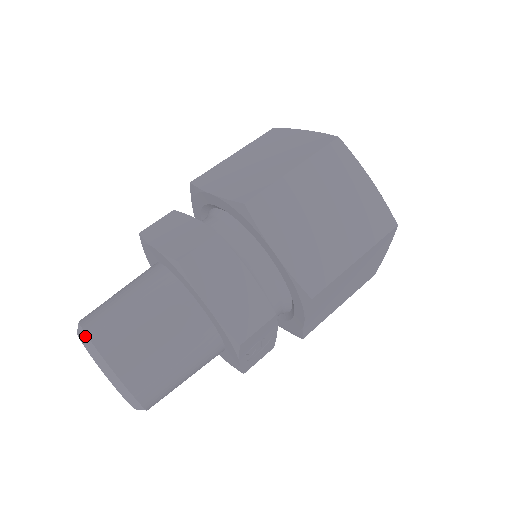
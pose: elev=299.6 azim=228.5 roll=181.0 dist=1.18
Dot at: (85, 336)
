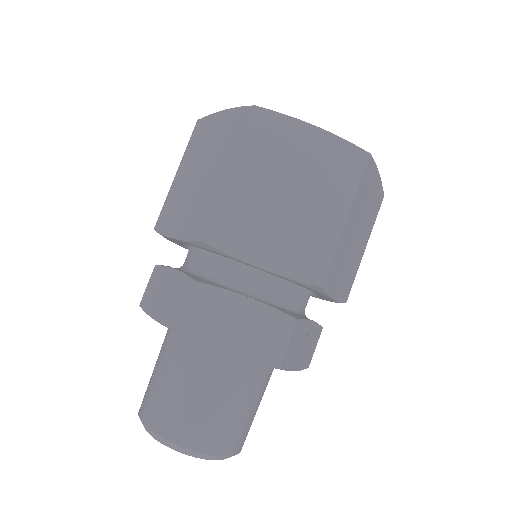
Dot at: (147, 429)
